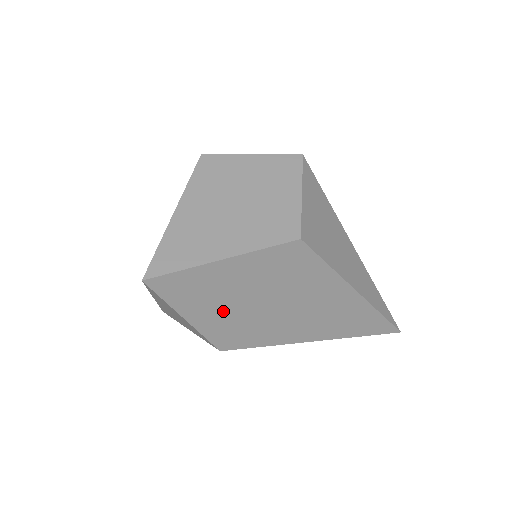
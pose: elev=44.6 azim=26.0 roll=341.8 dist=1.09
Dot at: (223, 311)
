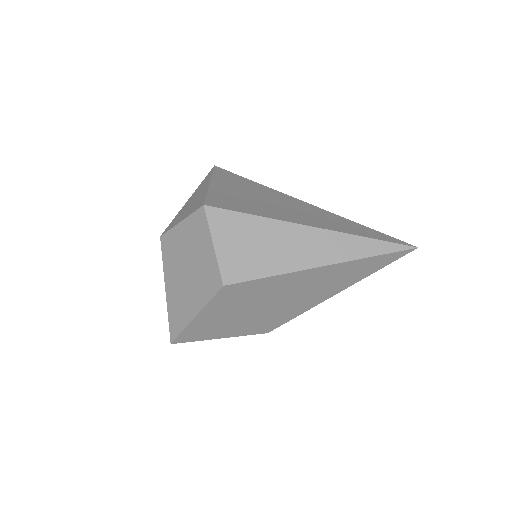
Dot at: (236, 325)
